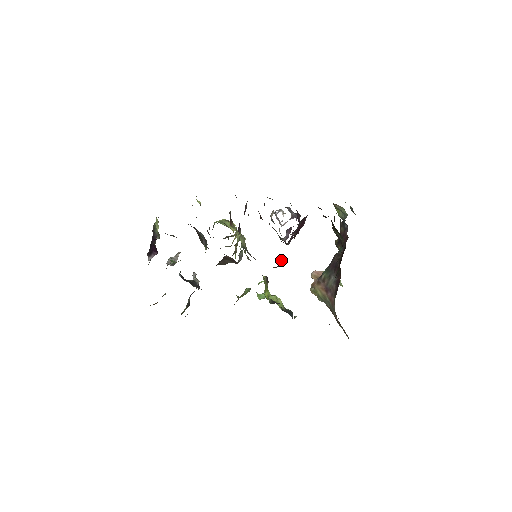
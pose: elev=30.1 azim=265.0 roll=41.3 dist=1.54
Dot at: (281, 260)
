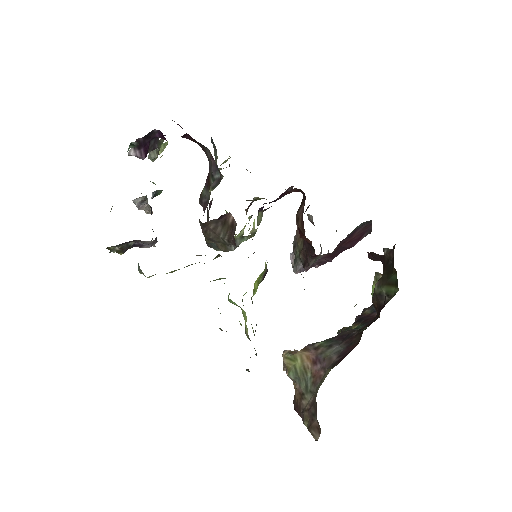
Dot at: occluded
